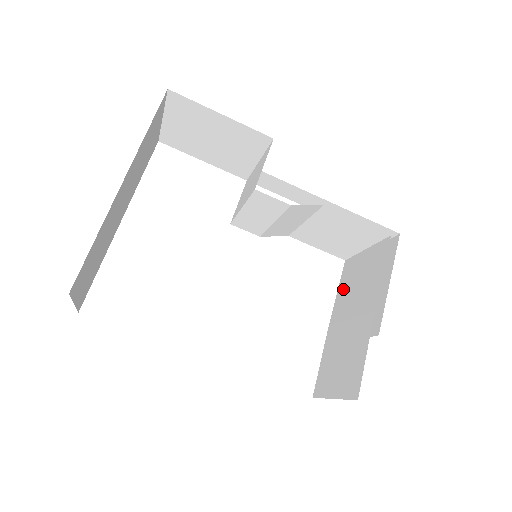
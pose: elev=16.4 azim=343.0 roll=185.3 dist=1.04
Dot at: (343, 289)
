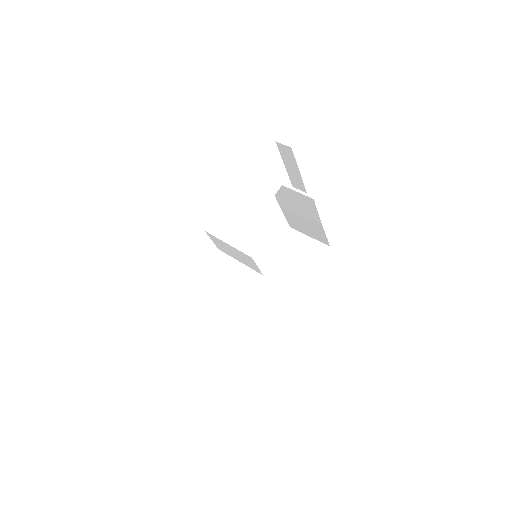
Dot at: (280, 196)
